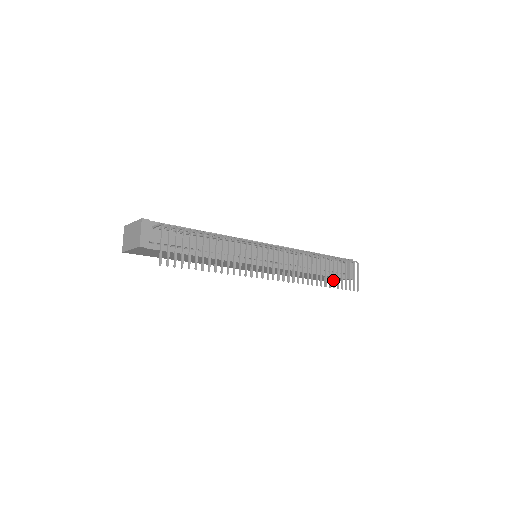
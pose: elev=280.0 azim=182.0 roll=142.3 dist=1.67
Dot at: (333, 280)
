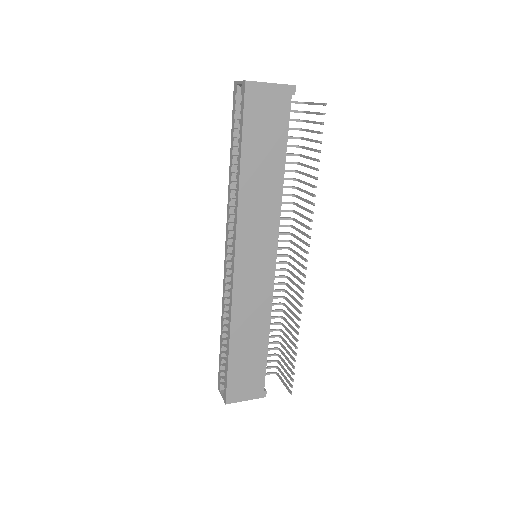
Dot at: (292, 349)
